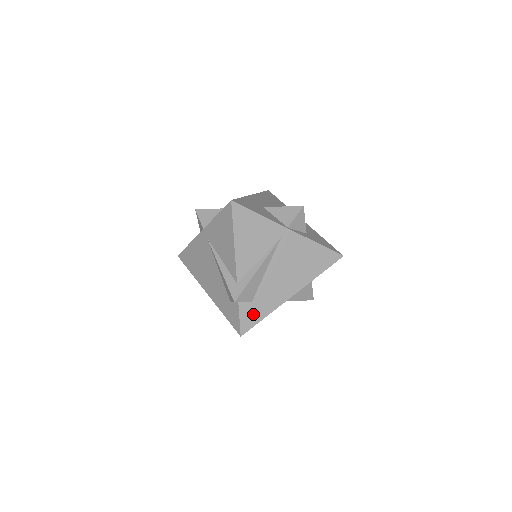
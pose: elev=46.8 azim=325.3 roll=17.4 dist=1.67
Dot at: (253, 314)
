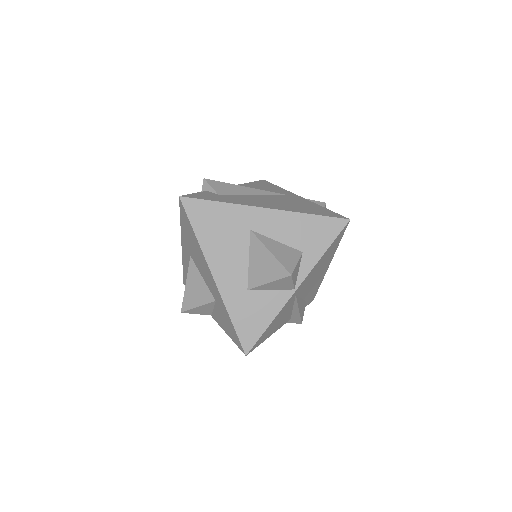
Dot at: (312, 297)
